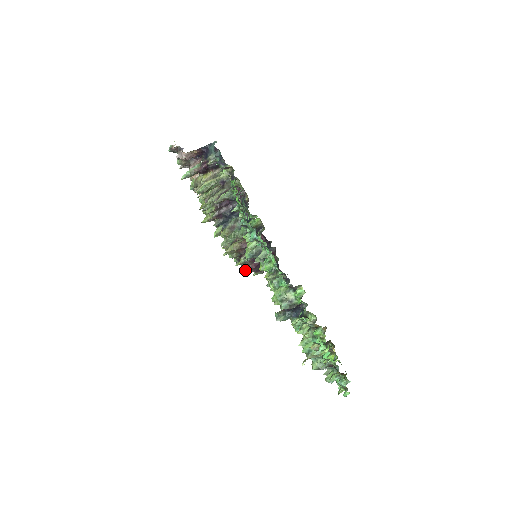
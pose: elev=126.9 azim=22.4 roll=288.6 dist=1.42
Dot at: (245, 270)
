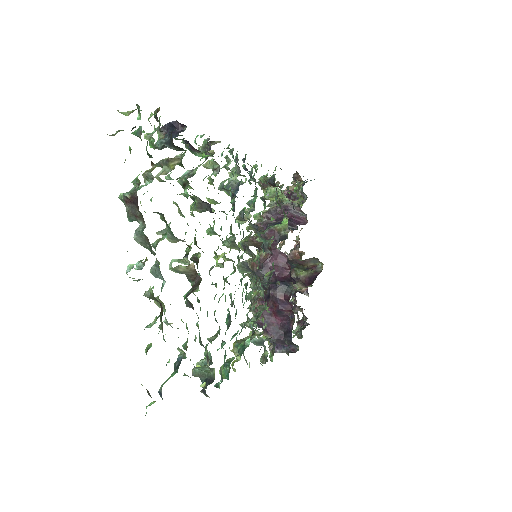
Dot at: (253, 316)
